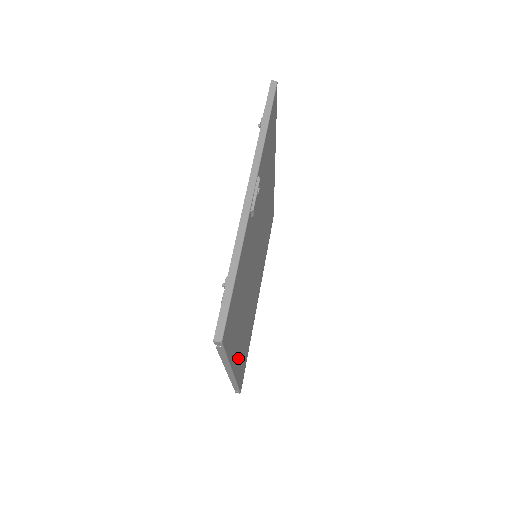
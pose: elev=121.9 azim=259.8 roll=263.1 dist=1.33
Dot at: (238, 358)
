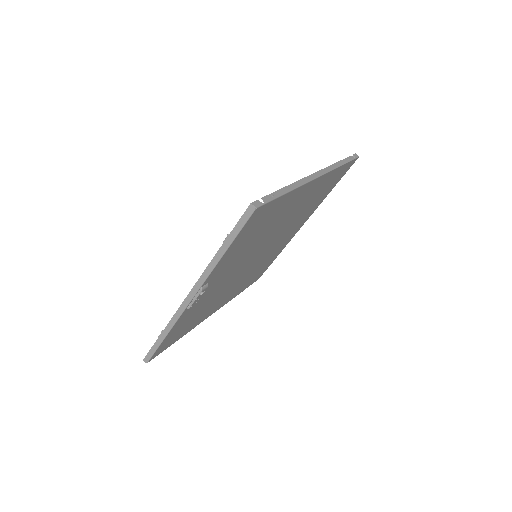
Dot at: (224, 302)
